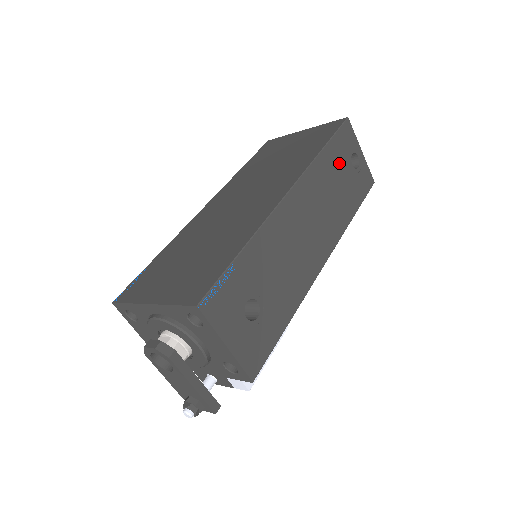
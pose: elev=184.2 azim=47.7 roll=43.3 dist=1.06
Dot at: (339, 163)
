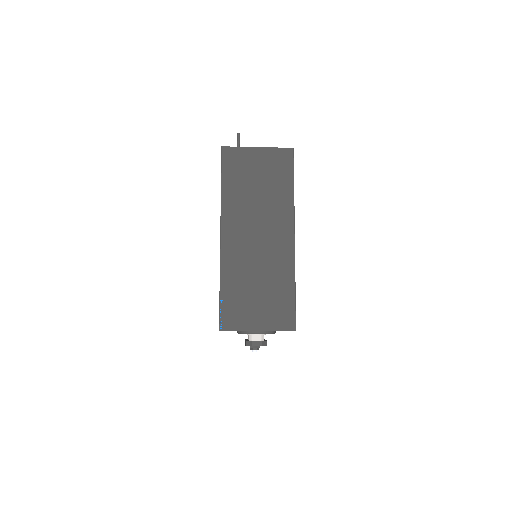
Dot at: occluded
